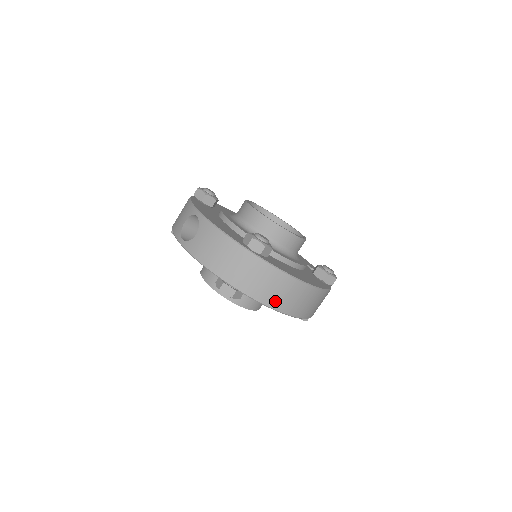
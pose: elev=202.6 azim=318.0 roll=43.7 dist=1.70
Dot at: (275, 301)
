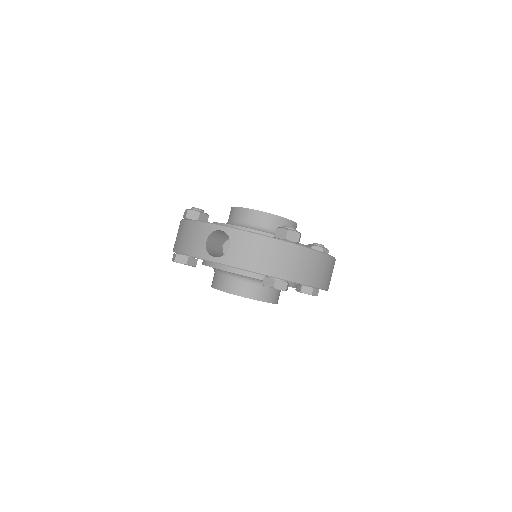
Dot at: (317, 280)
